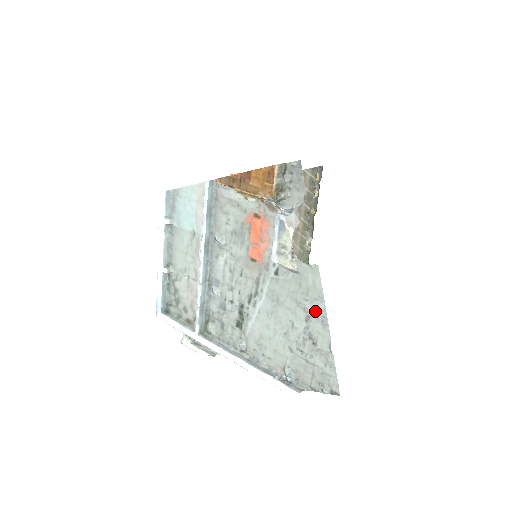
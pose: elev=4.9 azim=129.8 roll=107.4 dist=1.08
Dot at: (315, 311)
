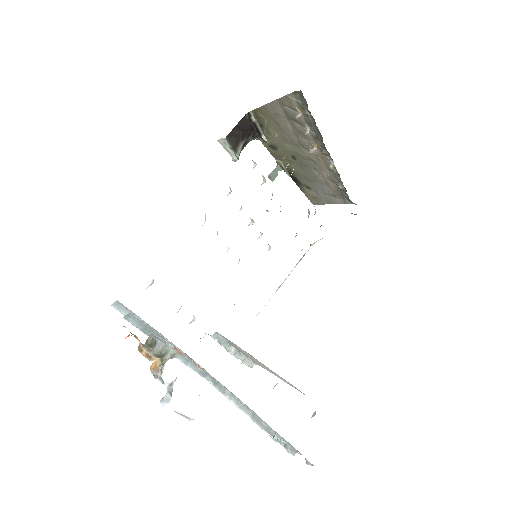
Dot at: occluded
